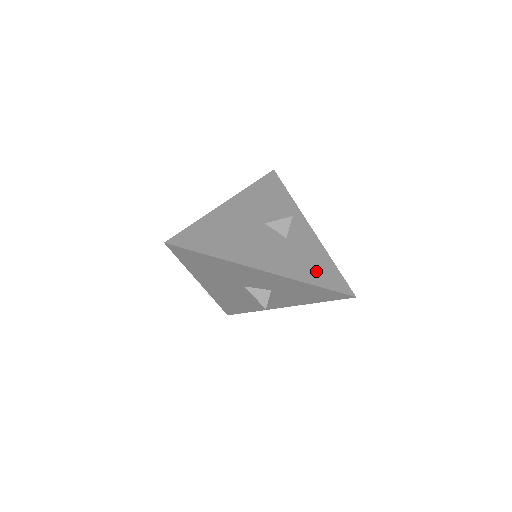
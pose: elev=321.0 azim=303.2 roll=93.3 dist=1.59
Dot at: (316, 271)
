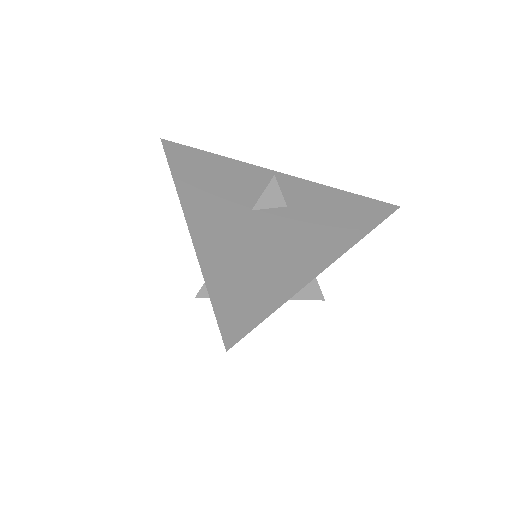
Dot at: (351, 215)
